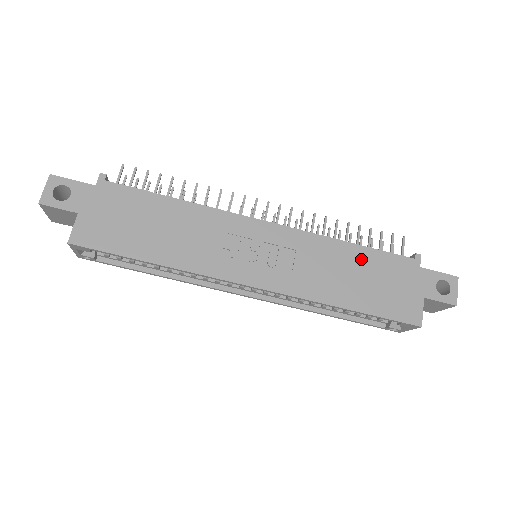
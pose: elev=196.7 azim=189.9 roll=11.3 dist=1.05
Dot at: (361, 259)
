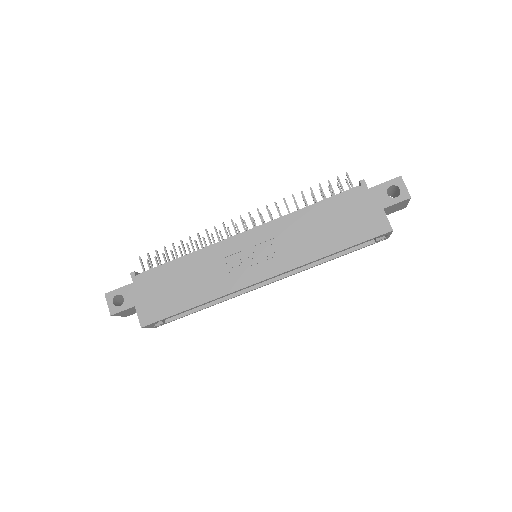
Dot at: (323, 213)
